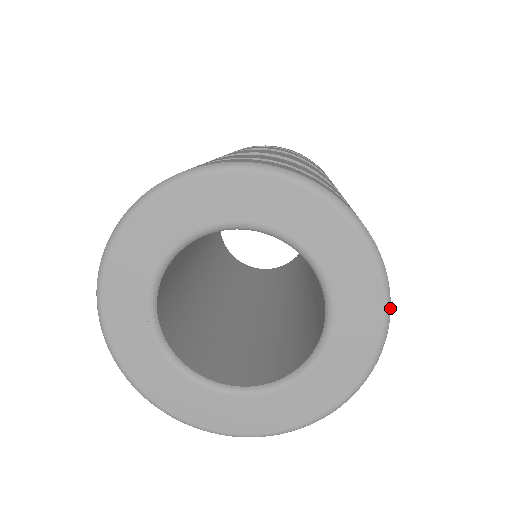
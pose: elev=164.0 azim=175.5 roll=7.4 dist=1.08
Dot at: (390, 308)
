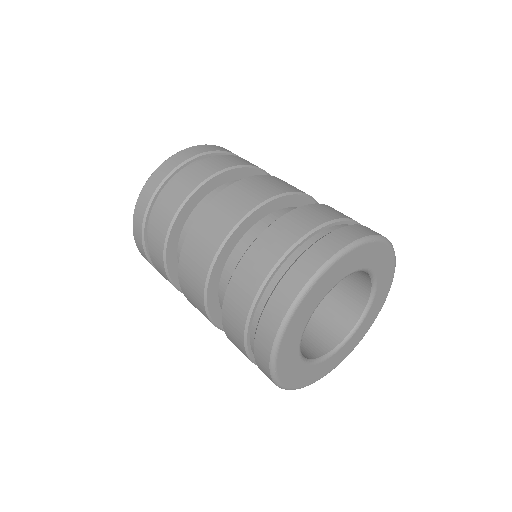
Dot at: (378, 236)
